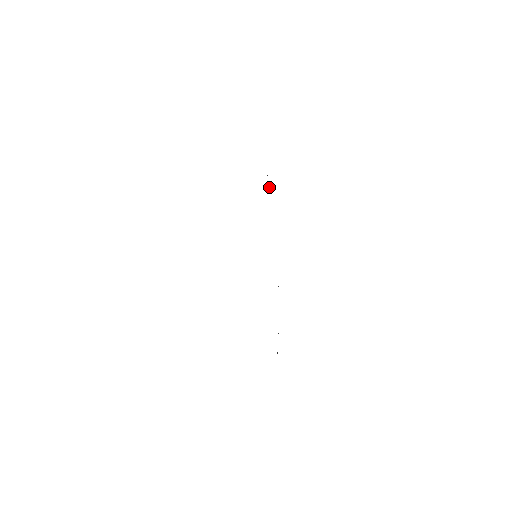
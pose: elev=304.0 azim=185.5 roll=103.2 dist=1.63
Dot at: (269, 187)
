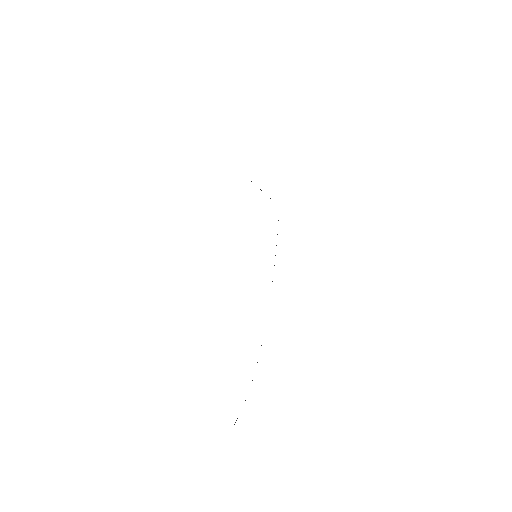
Dot at: occluded
